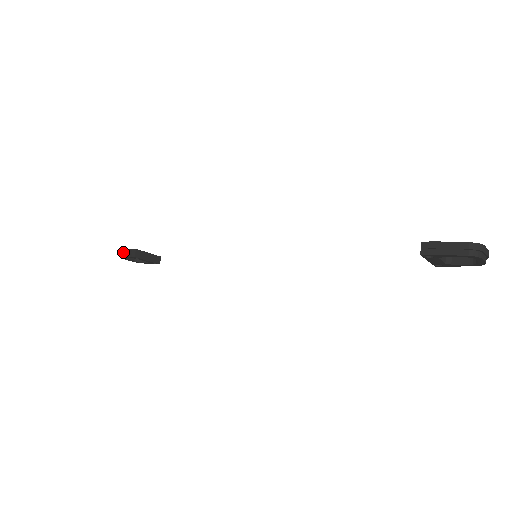
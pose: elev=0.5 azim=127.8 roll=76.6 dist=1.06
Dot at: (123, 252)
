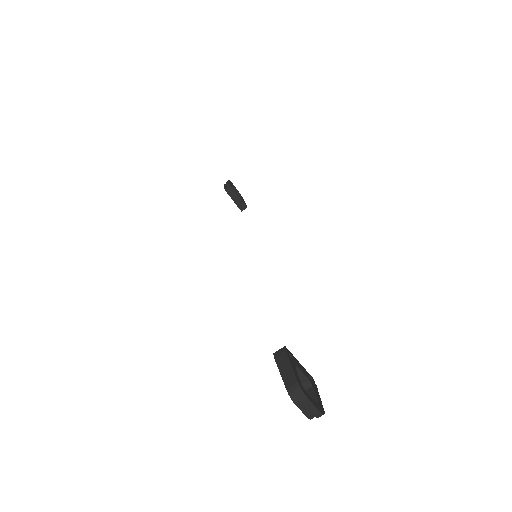
Dot at: (227, 182)
